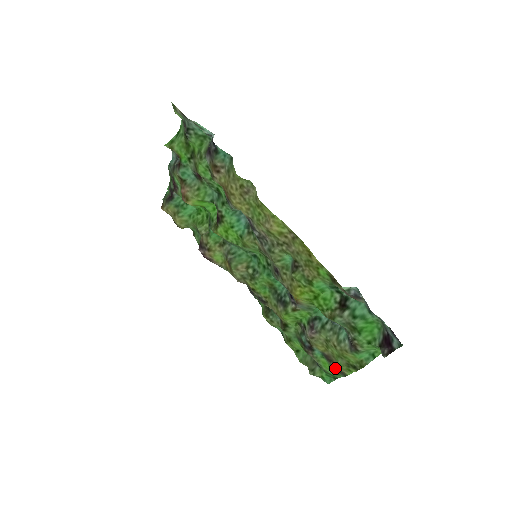
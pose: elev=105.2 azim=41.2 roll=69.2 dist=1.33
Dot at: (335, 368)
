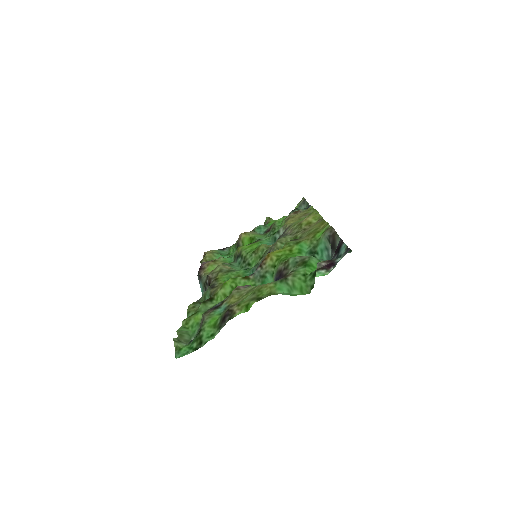
Dot at: (230, 308)
